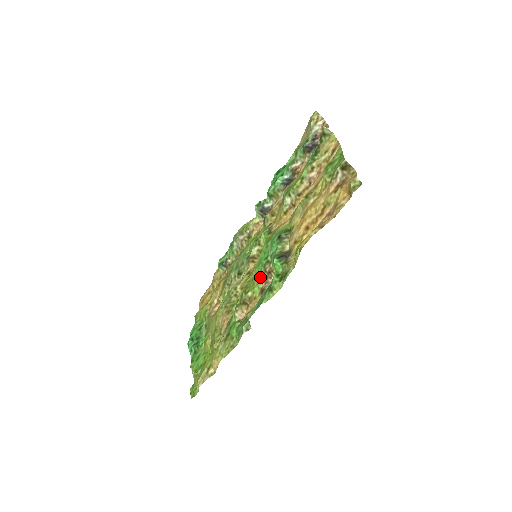
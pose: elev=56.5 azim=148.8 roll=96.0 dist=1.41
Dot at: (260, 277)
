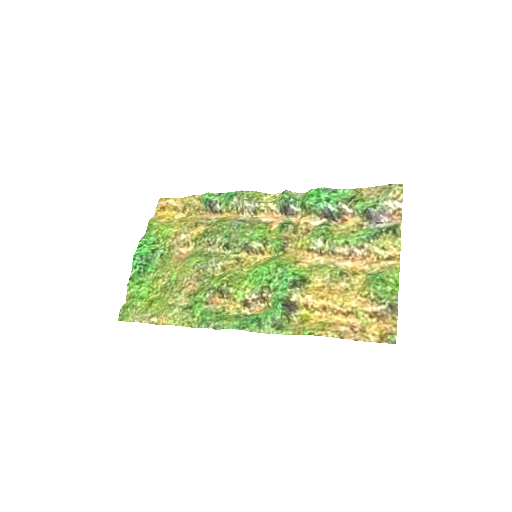
Dot at: (250, 286)
